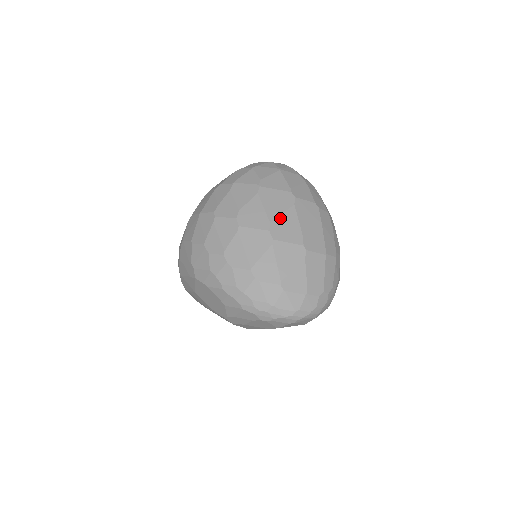
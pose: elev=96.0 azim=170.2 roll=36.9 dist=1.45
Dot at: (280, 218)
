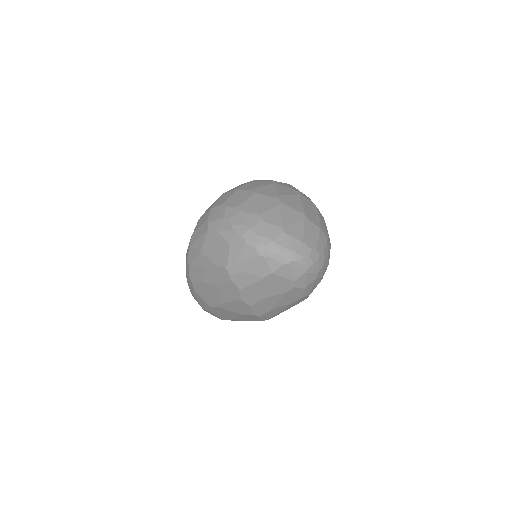
Dot at: (288, 196)
